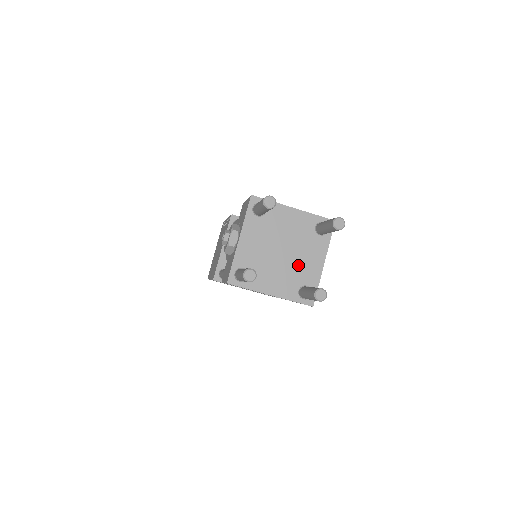
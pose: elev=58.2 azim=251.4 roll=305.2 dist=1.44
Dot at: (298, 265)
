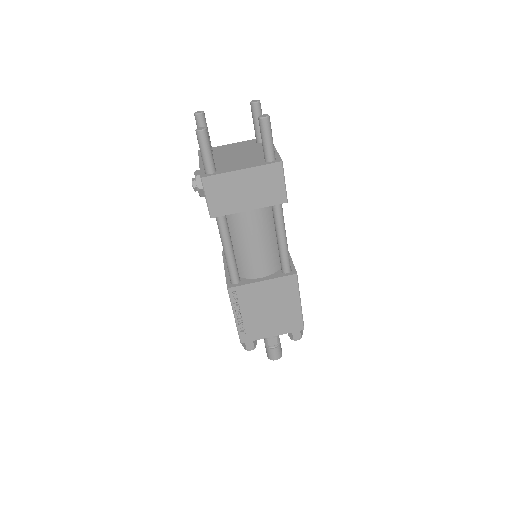
Dot at: (254, 155)
